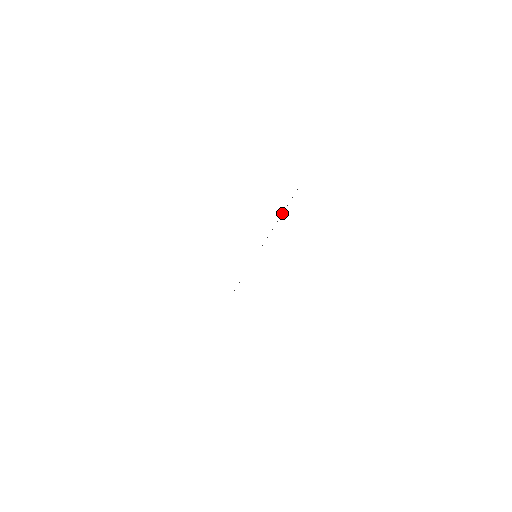
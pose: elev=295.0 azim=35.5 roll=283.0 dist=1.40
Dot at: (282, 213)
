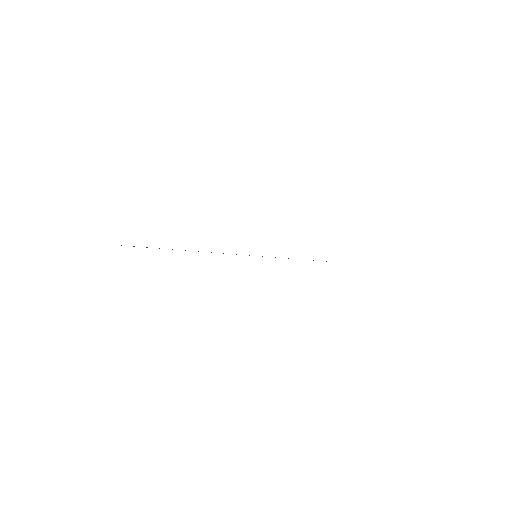
Dot at: occluded
